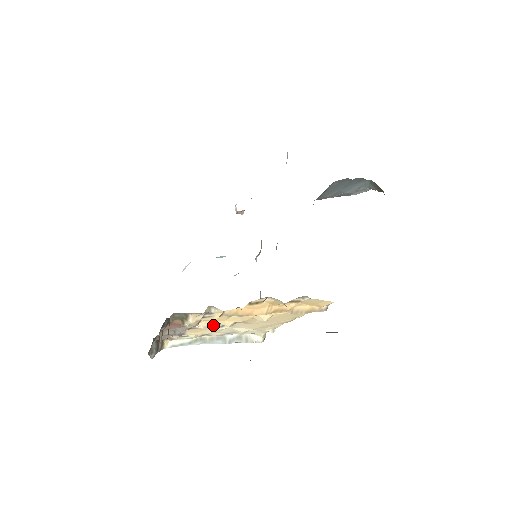
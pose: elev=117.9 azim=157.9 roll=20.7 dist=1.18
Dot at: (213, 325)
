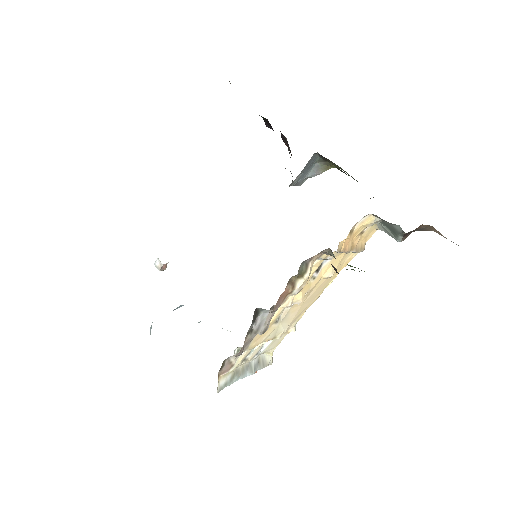
Dot at: (280, 313)
